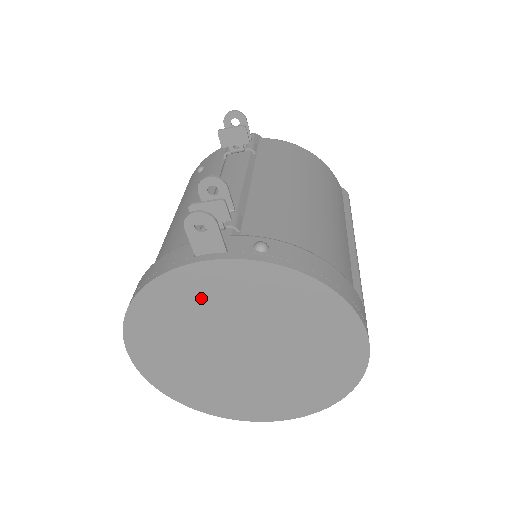
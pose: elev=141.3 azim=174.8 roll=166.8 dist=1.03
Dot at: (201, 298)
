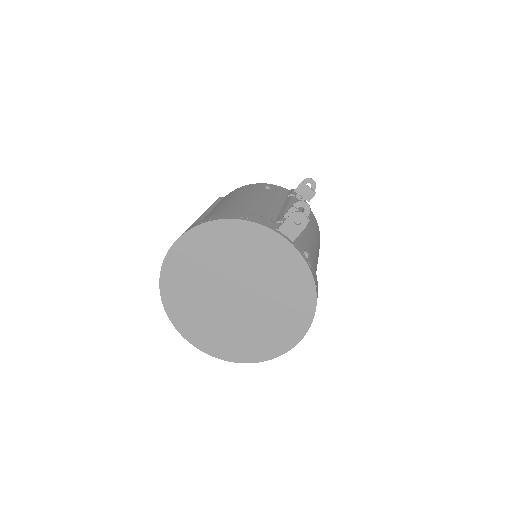
Dot at: (256, 250)
